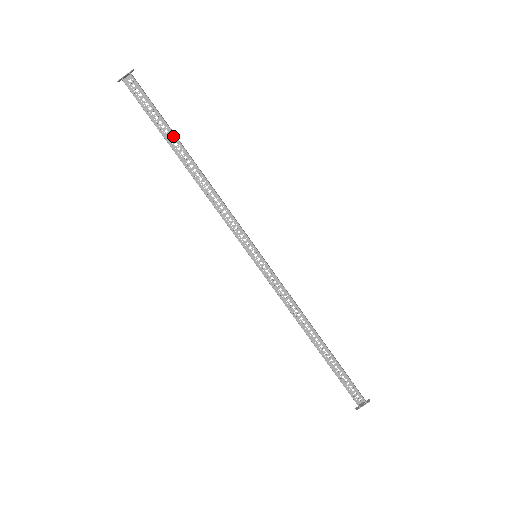
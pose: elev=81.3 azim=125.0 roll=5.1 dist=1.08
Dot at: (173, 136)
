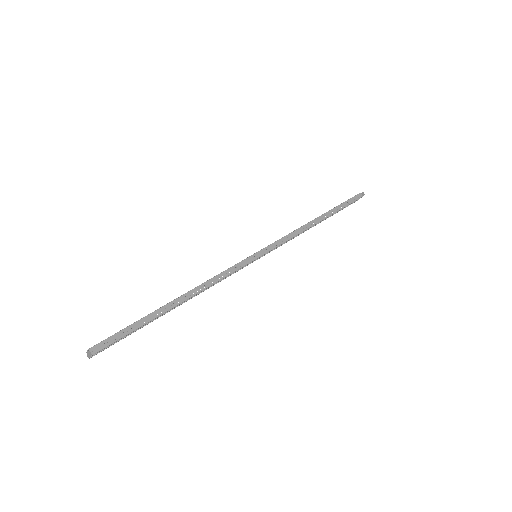
Dot at: (156, 318)
